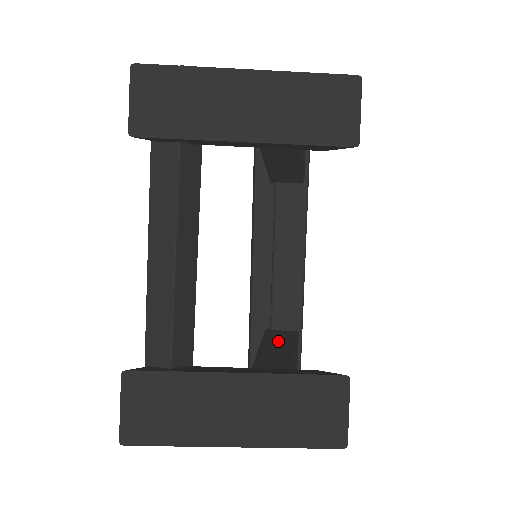
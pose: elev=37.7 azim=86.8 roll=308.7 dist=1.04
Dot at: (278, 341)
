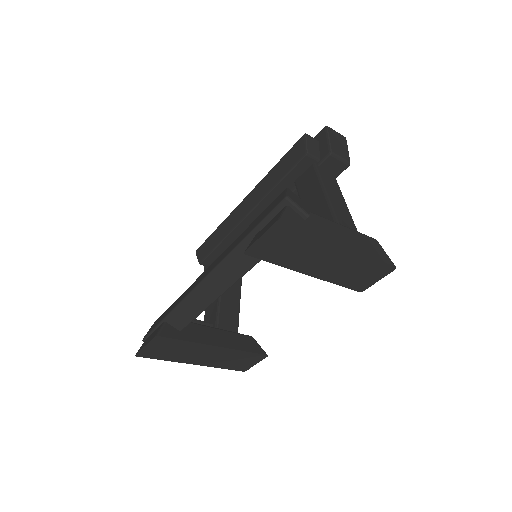
Dot at: occluded
